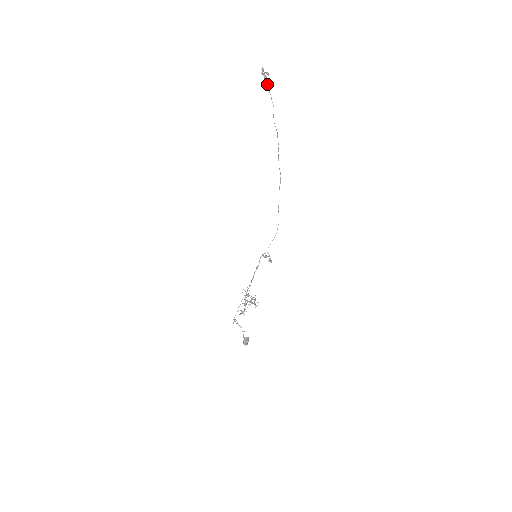
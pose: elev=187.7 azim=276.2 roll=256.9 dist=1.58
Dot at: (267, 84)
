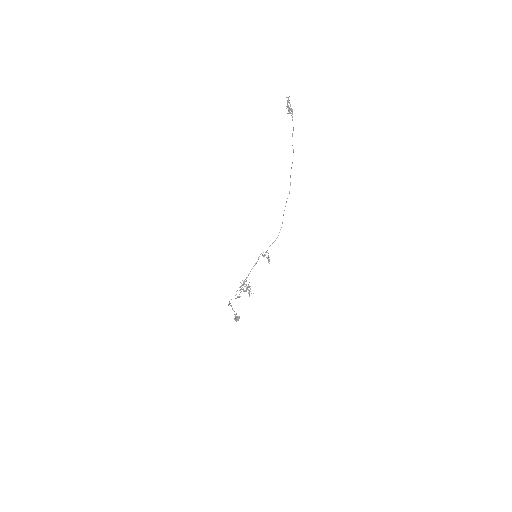
Dot at: occluded
